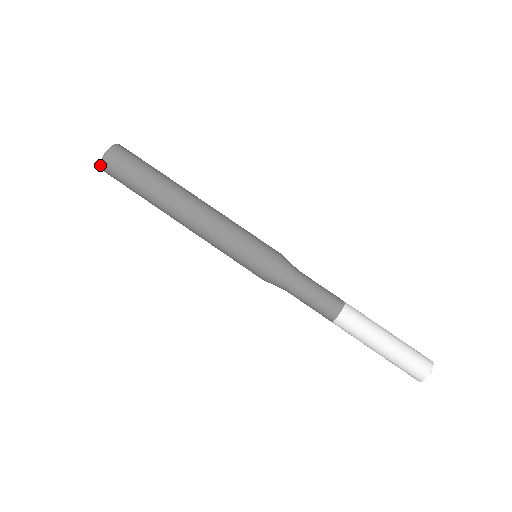
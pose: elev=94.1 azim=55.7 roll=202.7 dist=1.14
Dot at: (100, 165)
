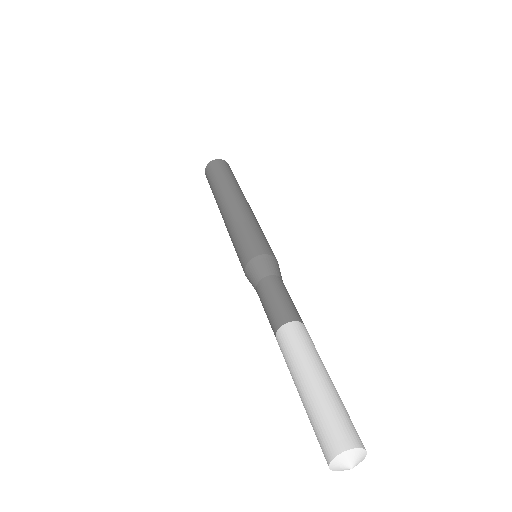
Dot at: (205, 170)
